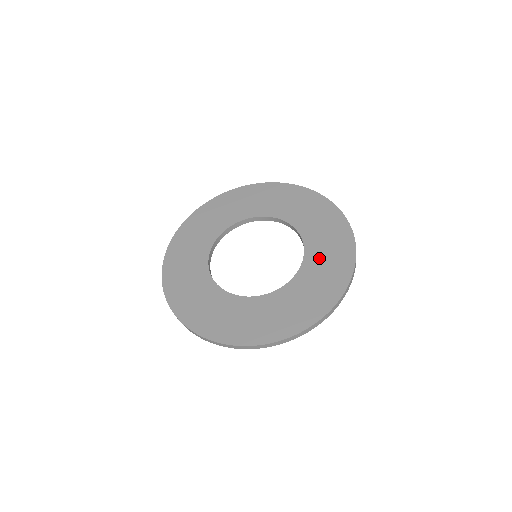
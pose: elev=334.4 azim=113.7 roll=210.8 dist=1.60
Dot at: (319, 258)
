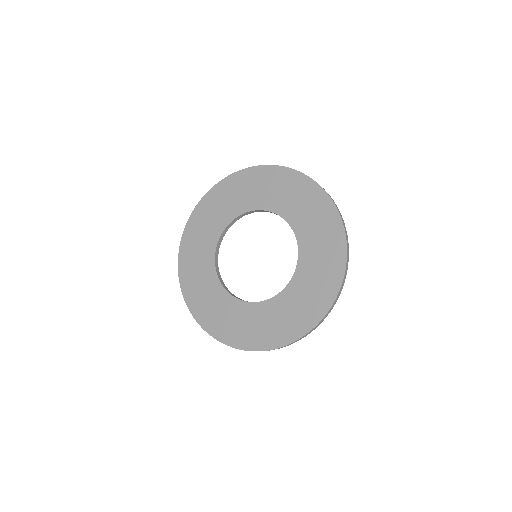
Dot at: (312, 252)
